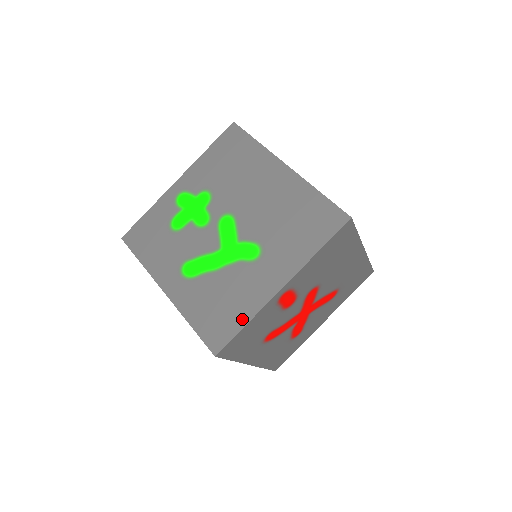
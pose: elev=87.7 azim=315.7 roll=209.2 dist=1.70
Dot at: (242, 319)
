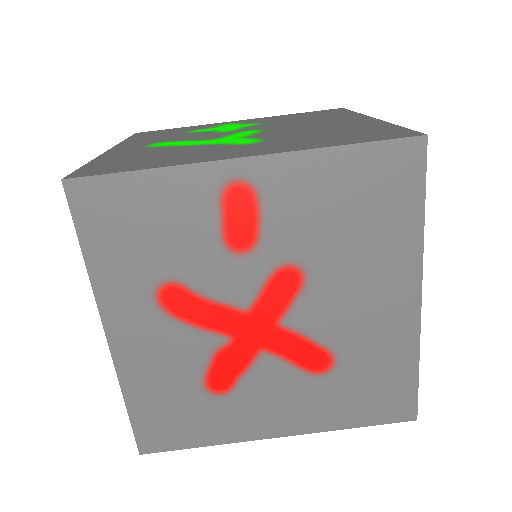
Dot at: (150, 166)
